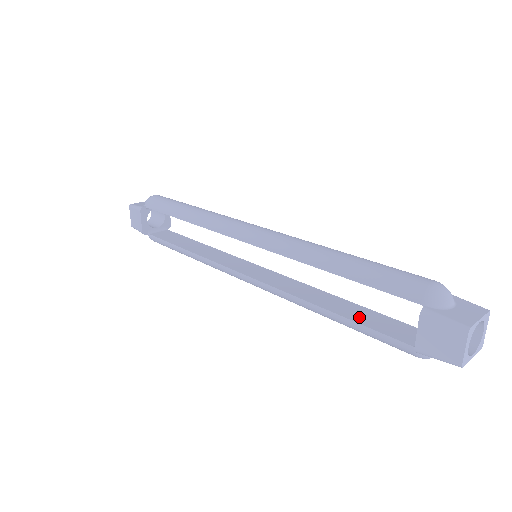
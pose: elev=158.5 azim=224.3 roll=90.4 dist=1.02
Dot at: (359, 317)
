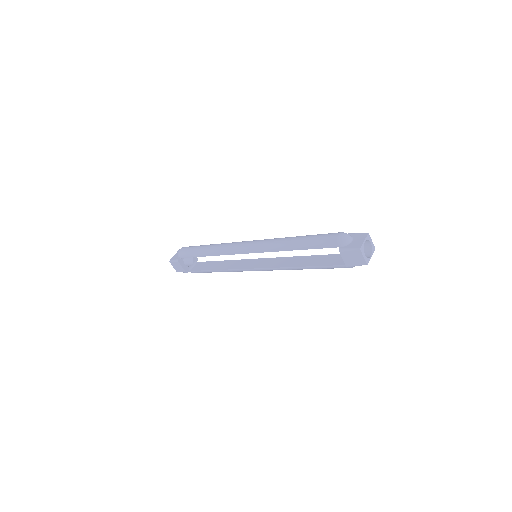
Dot at: (319, 262)
